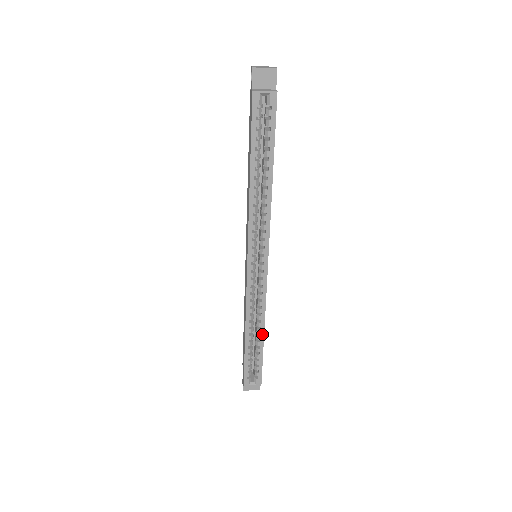
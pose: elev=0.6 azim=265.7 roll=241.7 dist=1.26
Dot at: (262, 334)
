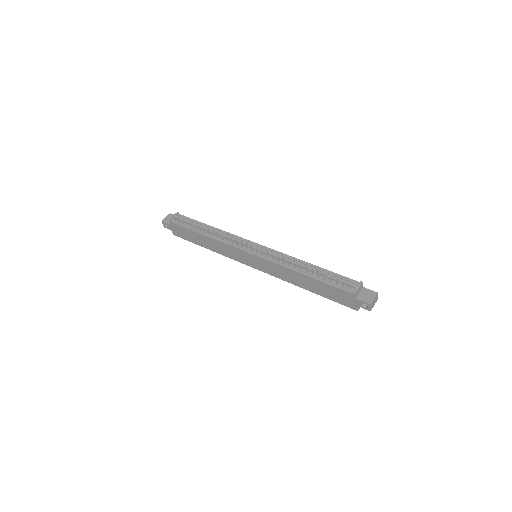
Dot at: occluded
